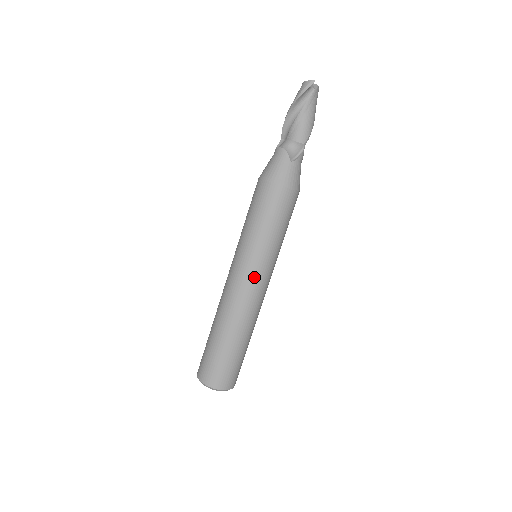
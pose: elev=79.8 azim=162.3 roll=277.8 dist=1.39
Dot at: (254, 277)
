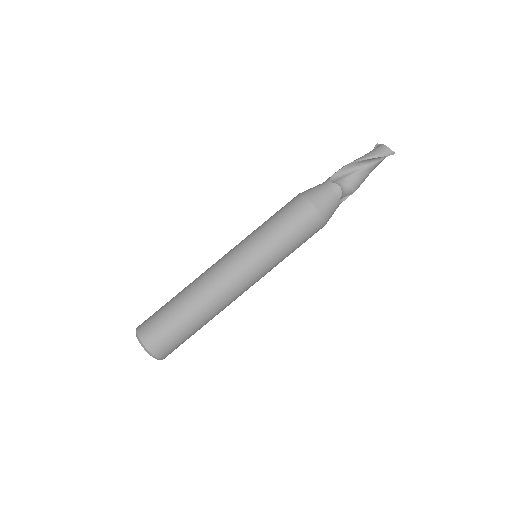
Dot at: (253, 279)
